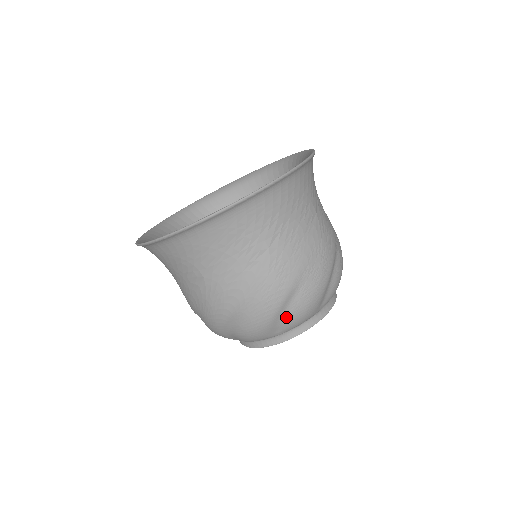
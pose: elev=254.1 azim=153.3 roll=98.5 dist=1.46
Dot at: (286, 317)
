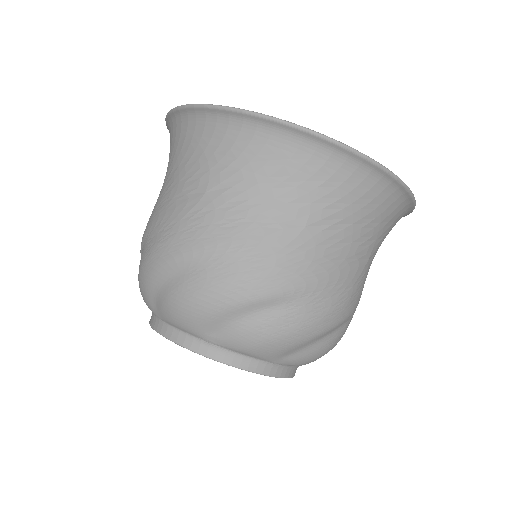
Dot at: (243, 323)
